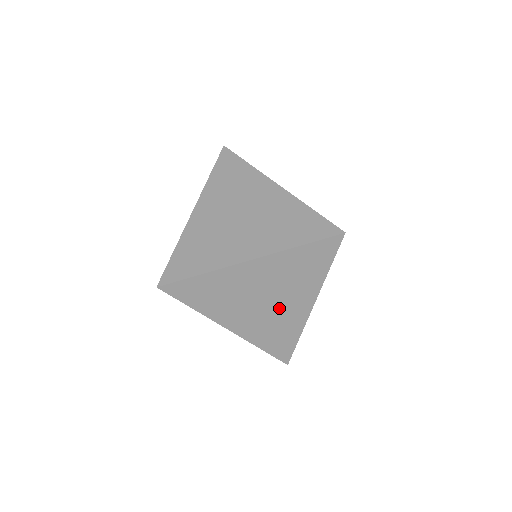
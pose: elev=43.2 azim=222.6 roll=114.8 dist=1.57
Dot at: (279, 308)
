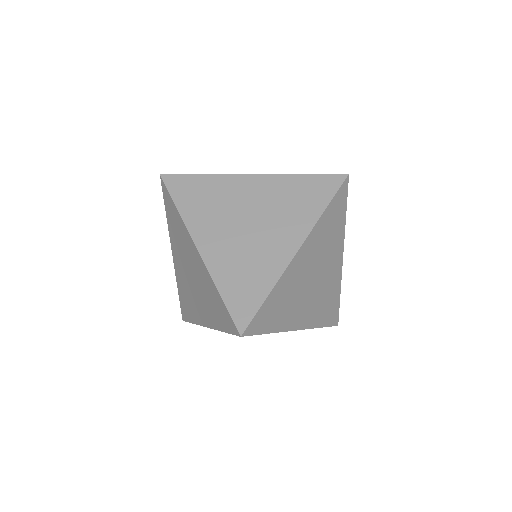
Dot at: occluded
